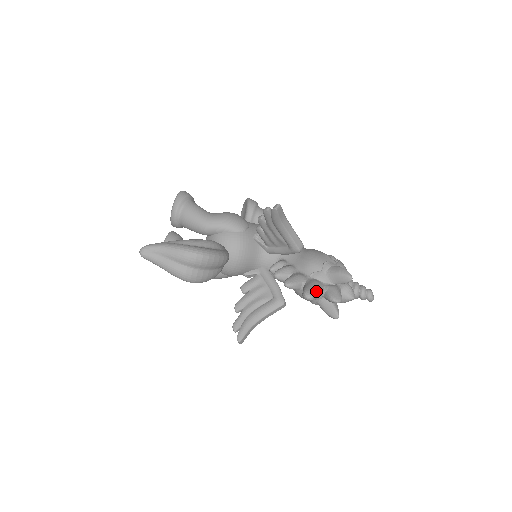
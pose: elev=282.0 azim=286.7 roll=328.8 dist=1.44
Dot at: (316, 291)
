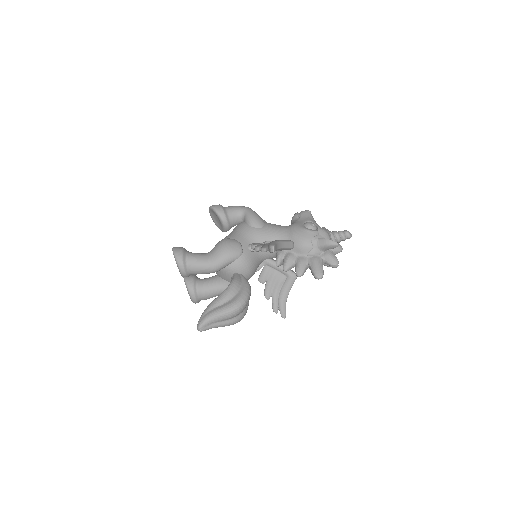
Dot at: (321, 269)
